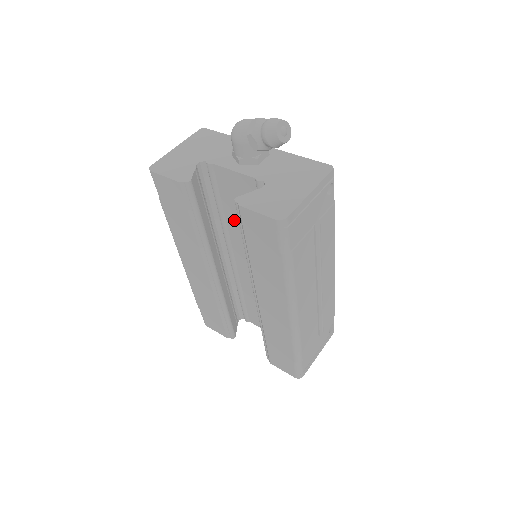
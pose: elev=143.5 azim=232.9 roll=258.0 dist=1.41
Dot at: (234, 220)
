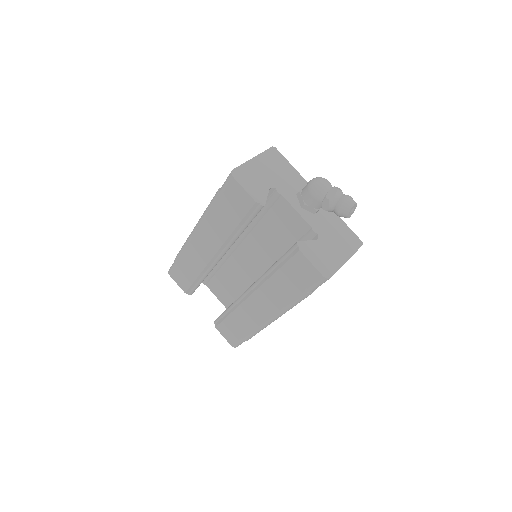
Dot at: (263, 232)
